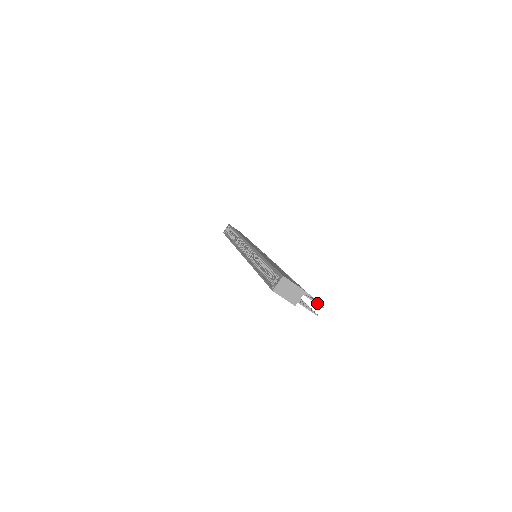
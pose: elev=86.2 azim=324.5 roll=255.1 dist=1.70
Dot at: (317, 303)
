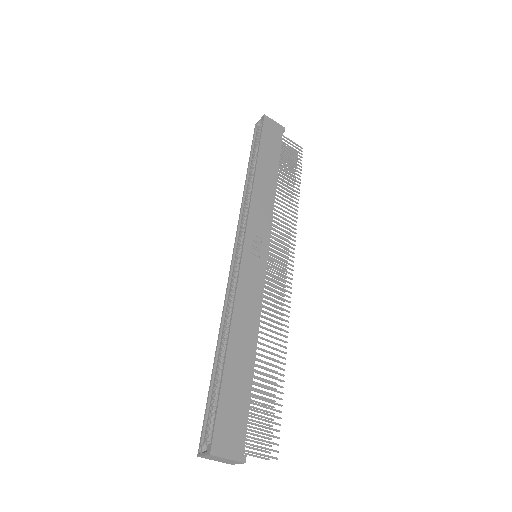
Dot at: (268, 457)
